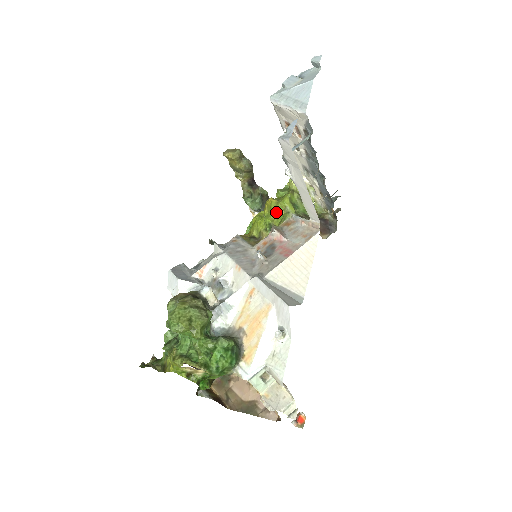
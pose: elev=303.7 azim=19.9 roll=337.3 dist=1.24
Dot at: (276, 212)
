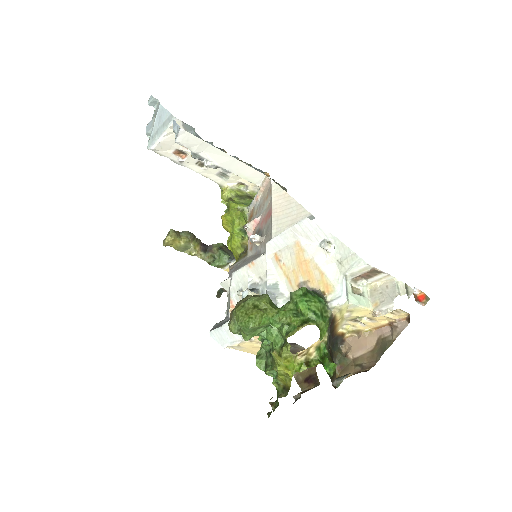
Dot at: (234, 216)
